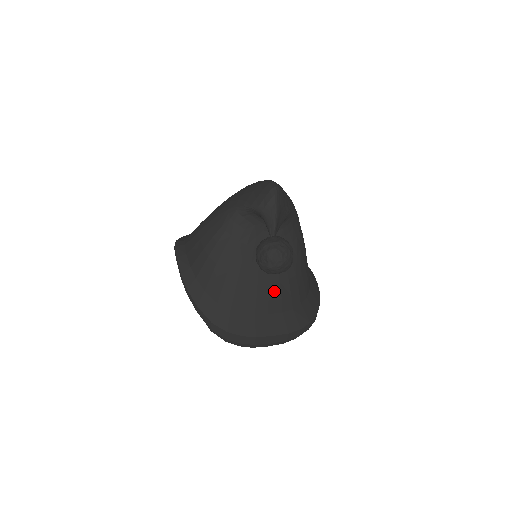
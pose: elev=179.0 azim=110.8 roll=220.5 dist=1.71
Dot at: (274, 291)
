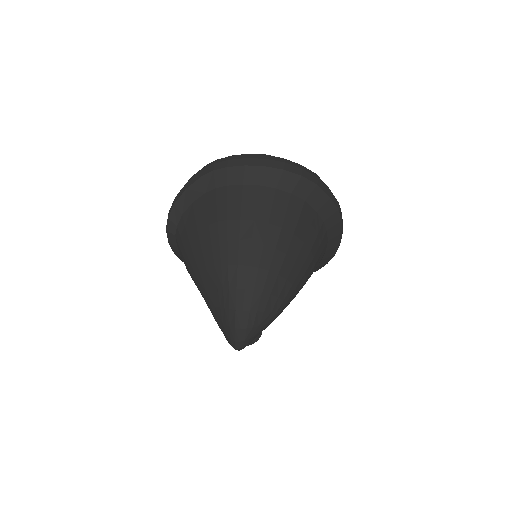
Dot at: occluded
